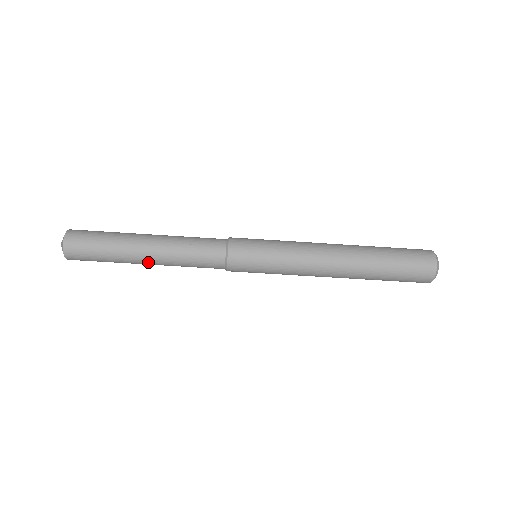
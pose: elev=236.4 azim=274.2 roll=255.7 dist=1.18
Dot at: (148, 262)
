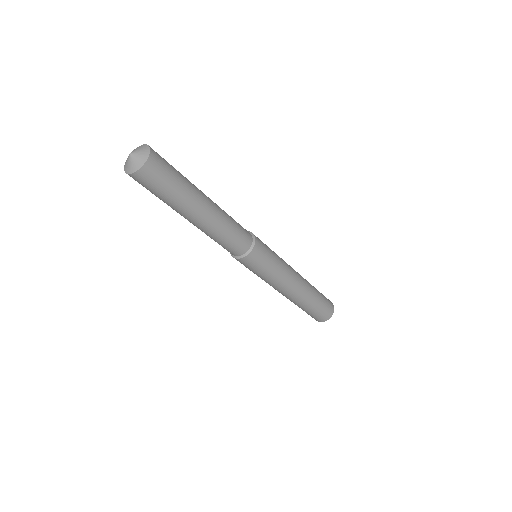
Dot at: (201, 218)
